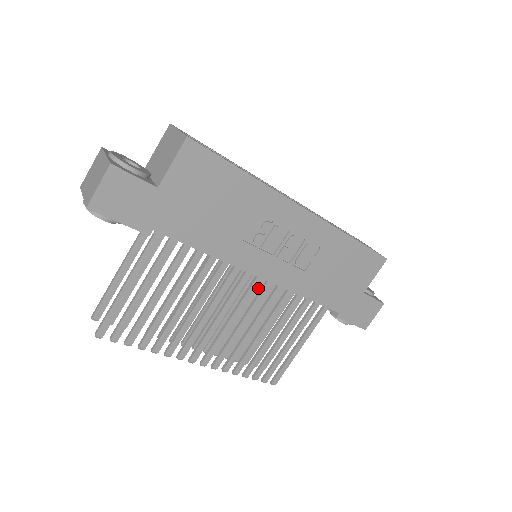
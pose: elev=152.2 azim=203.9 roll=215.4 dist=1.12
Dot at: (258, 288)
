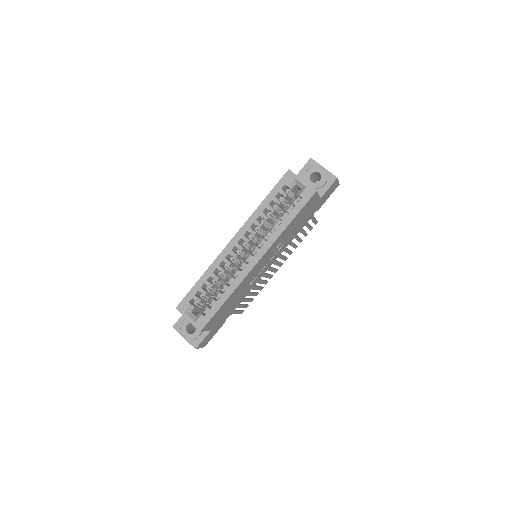
Dot at: occluded
